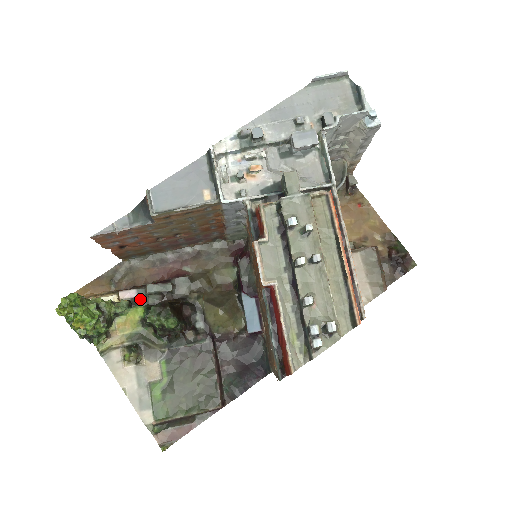
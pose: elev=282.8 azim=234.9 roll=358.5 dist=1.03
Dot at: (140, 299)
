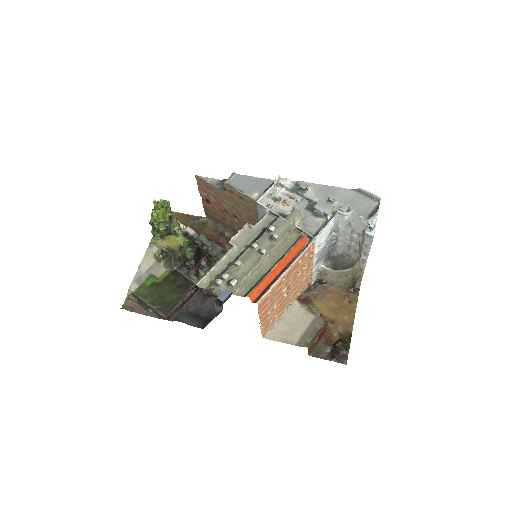
Dot at: (192, 237)
